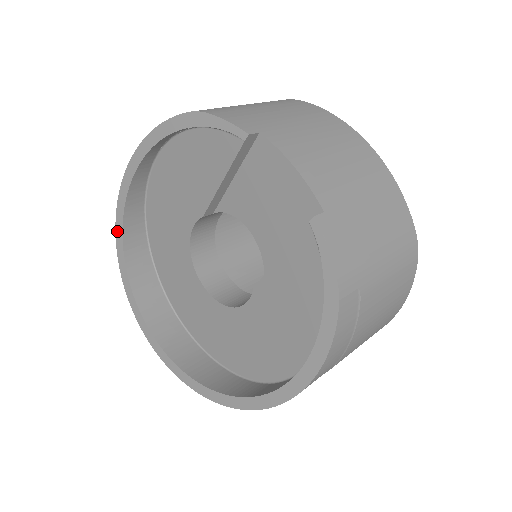
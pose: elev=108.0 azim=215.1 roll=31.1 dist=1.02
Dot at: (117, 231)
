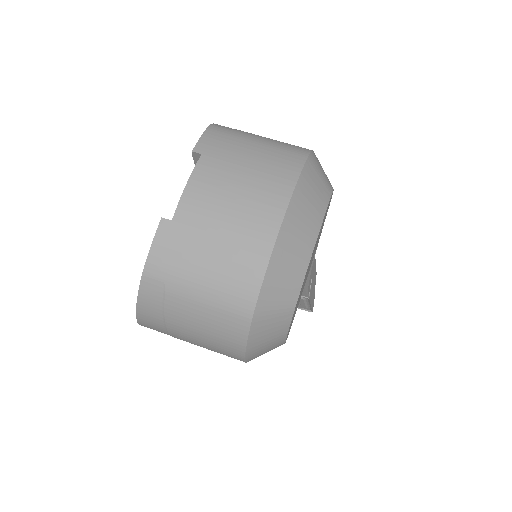
Dot at: occluded
